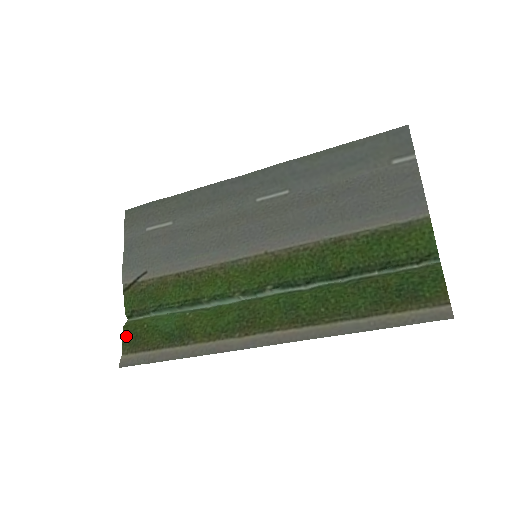
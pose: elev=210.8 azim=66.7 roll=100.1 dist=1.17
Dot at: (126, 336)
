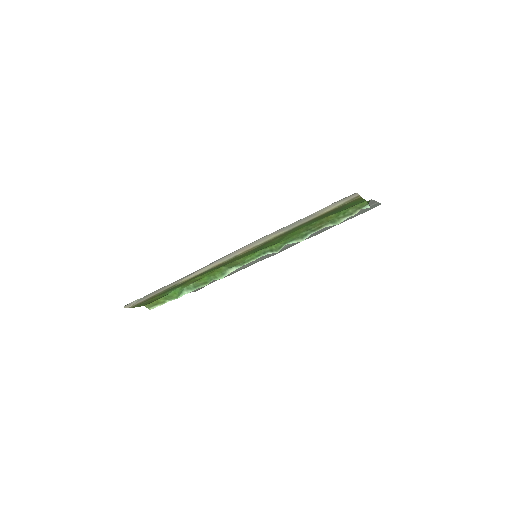
Dot at: (141, 305)
